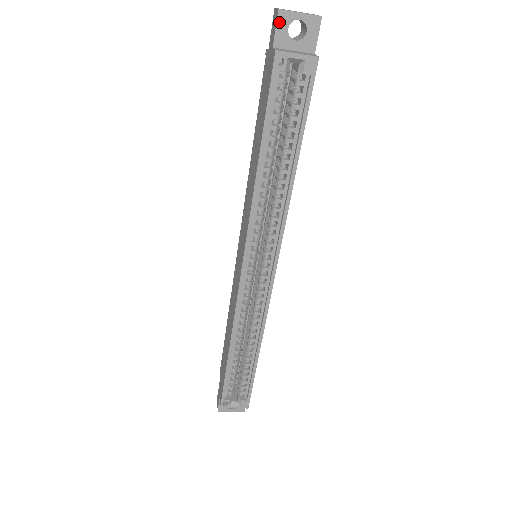
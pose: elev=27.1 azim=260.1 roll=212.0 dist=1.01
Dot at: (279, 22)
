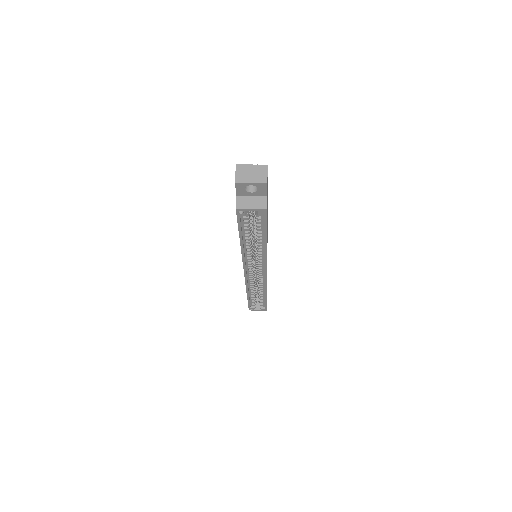
Dot at: (237, 187)
